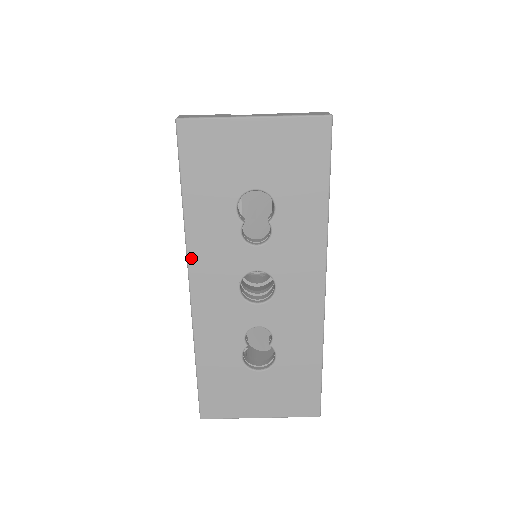
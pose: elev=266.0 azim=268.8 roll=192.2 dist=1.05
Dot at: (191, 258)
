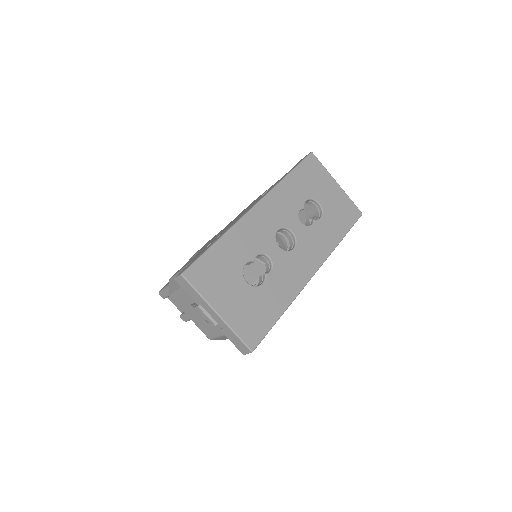
Dot at: (270, 194)
